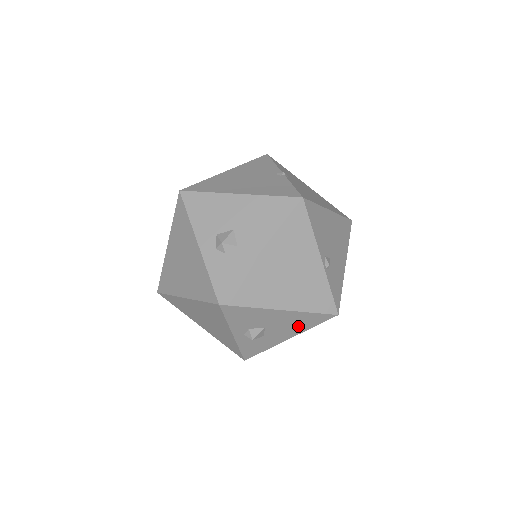
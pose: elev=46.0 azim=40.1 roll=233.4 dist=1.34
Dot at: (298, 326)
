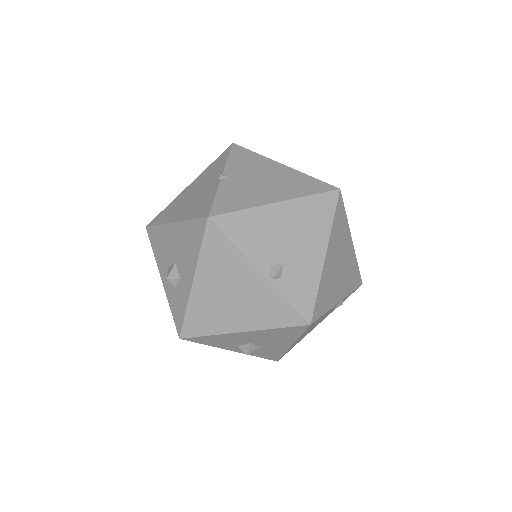
Dot at: (283, 337)
